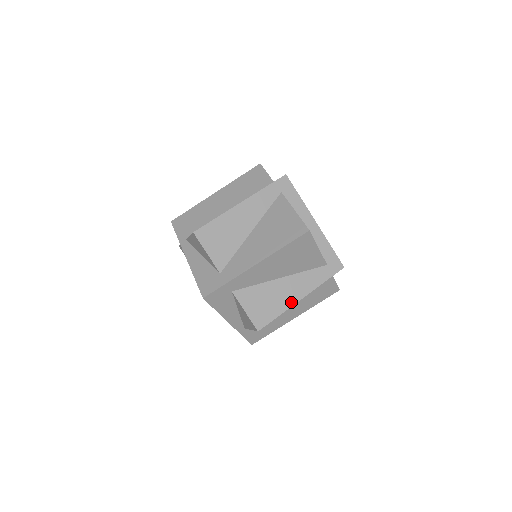
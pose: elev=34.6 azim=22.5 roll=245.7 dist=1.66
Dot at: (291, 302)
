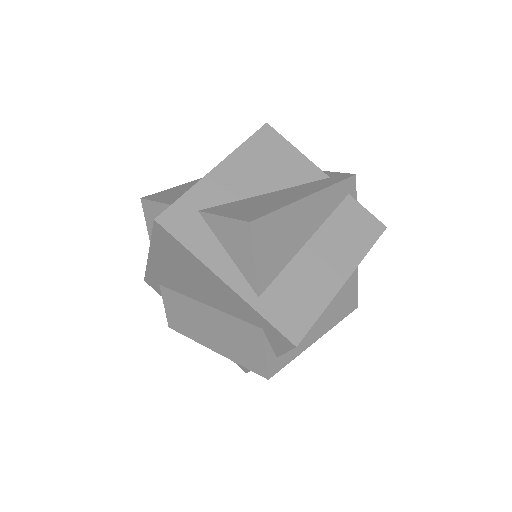
Dot at: (293, 200)
